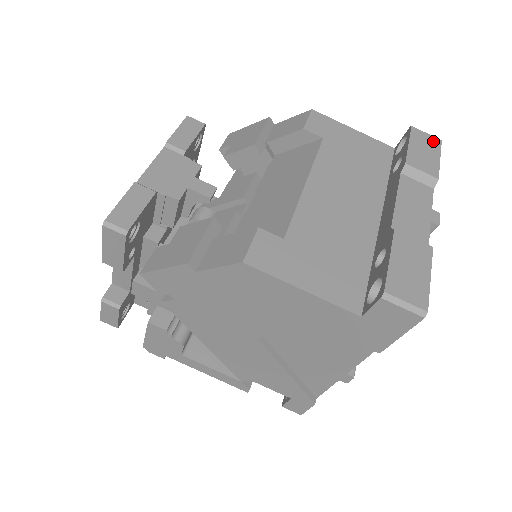
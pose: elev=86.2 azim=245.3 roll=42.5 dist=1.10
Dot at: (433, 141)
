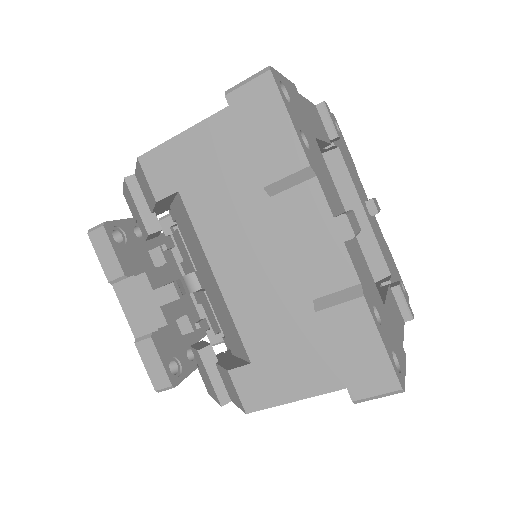
Dot at: (263, 90)
